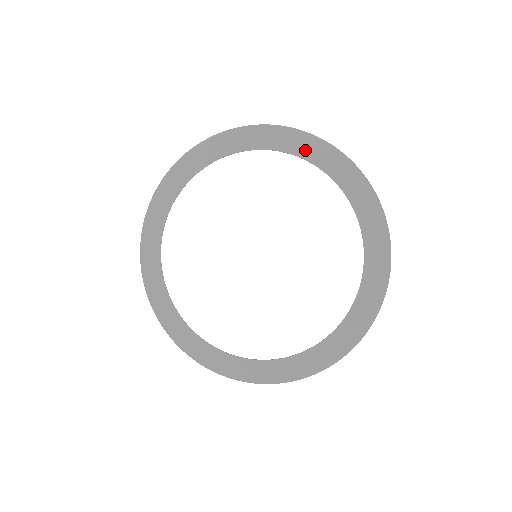
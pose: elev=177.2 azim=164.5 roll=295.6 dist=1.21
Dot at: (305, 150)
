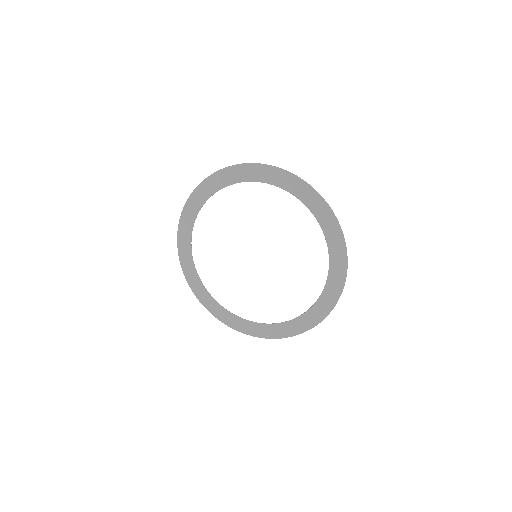
Dot at: (220, 183)
